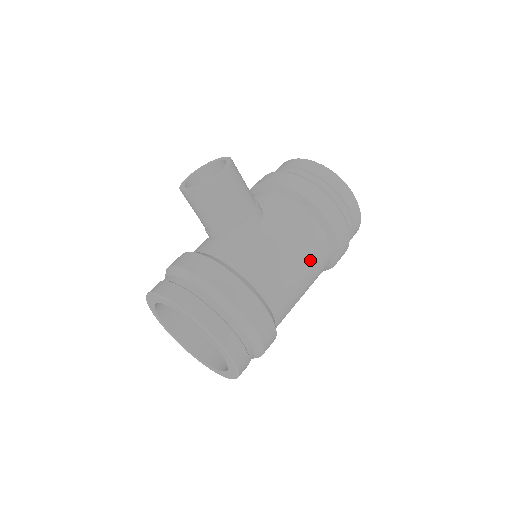
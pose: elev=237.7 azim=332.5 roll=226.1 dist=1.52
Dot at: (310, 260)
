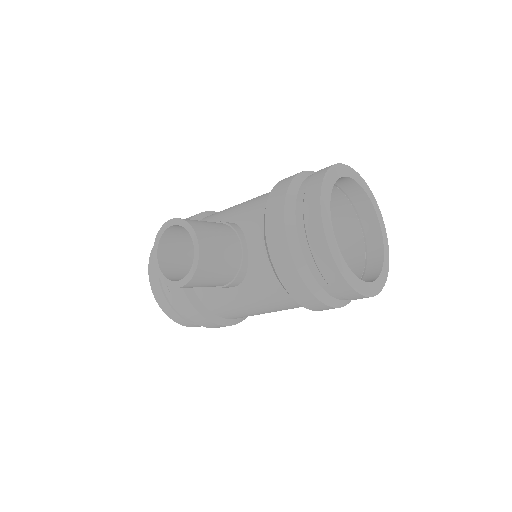
Dot at: occluded
